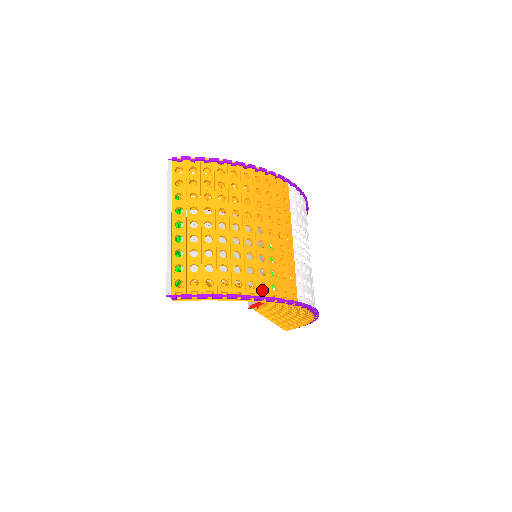
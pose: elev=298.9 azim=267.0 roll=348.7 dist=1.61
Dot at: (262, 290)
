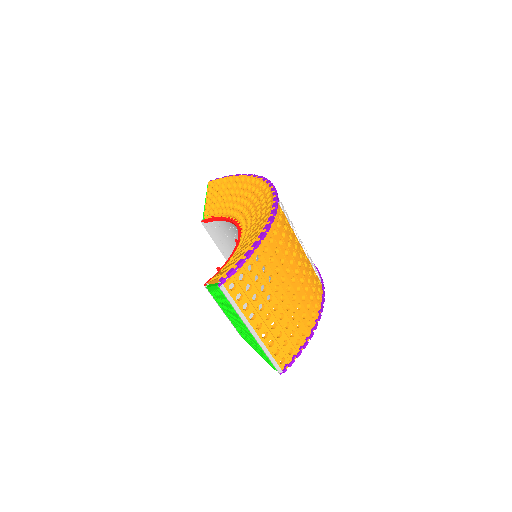
Dot at: (317, 310)
